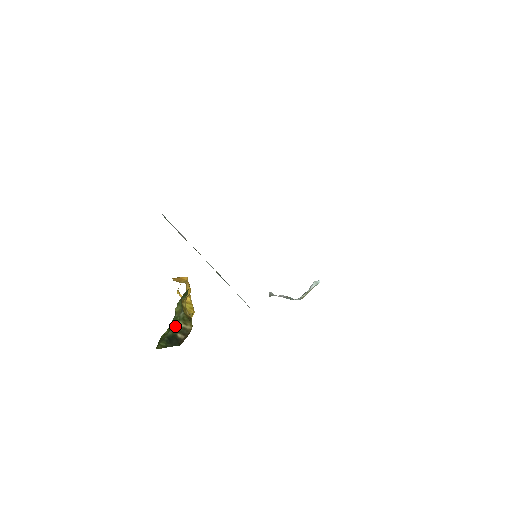
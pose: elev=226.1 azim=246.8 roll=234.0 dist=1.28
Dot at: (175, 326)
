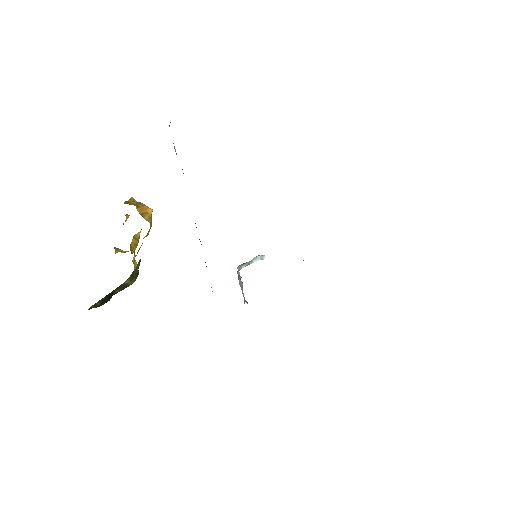
Dot at: (121, 284)
